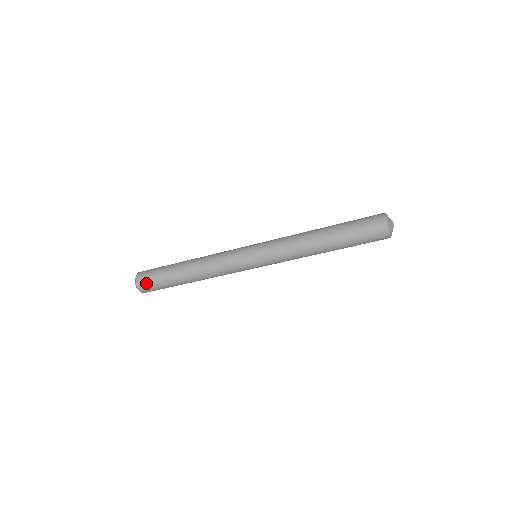
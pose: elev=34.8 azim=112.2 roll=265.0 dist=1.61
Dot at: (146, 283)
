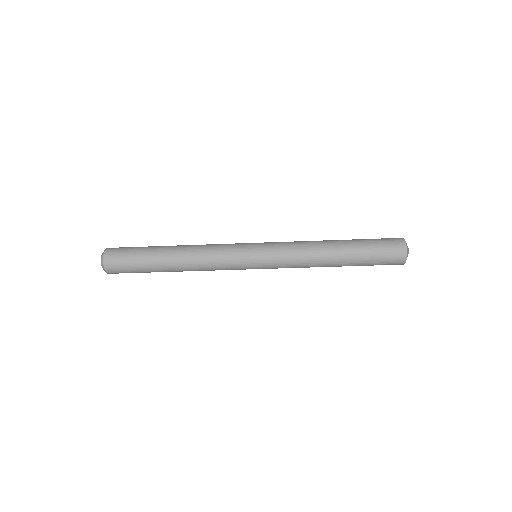
Dot at: (119, 271)
